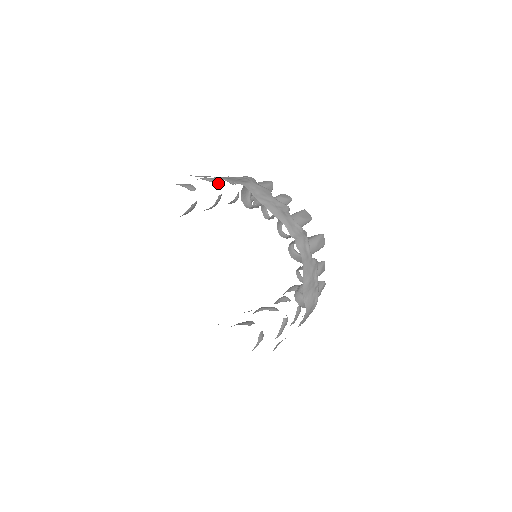
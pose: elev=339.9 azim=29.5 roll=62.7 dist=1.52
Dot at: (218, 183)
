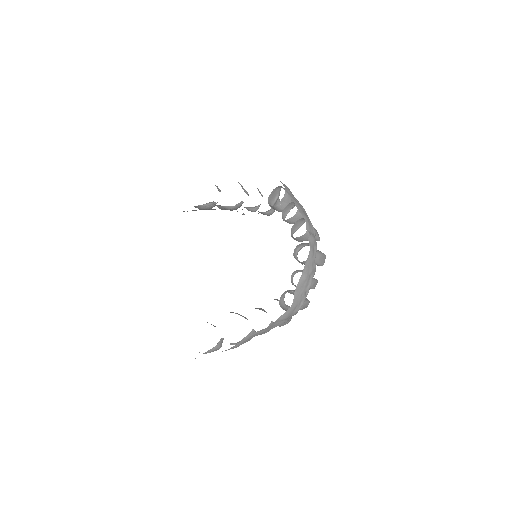
Dot at: (246, 192)
